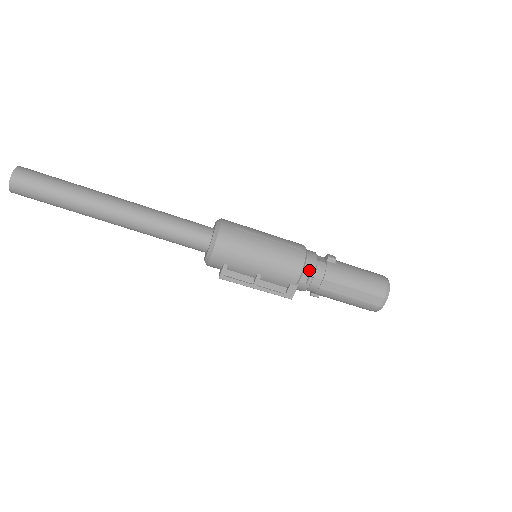
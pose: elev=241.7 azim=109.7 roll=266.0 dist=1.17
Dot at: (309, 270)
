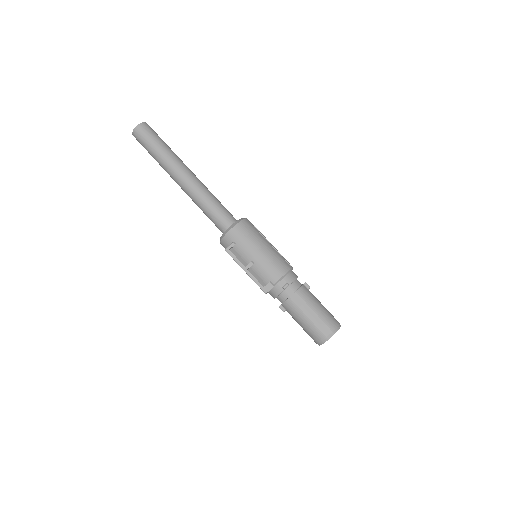
Dot at: (289, 279)
